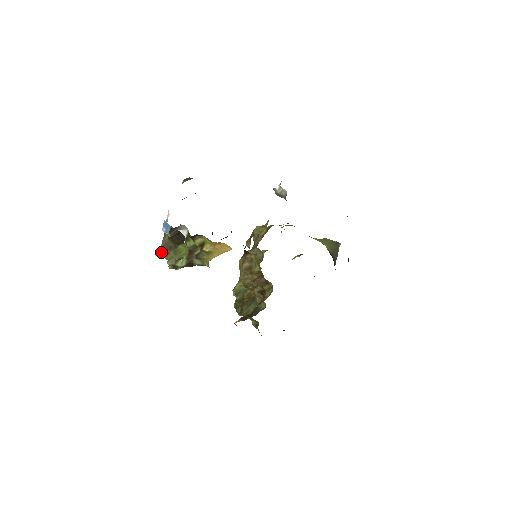
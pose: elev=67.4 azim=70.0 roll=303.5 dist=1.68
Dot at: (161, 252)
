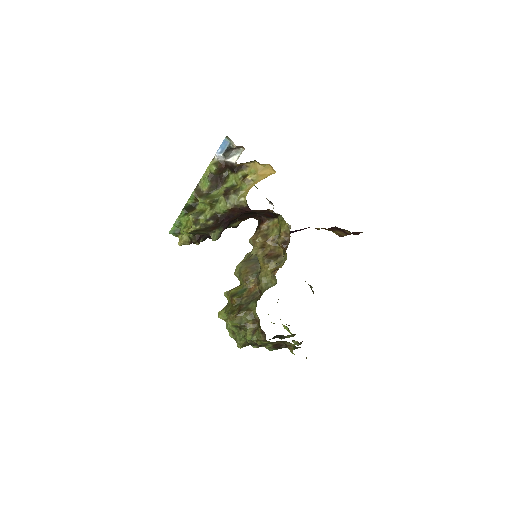
Dot at: (178, 216)
